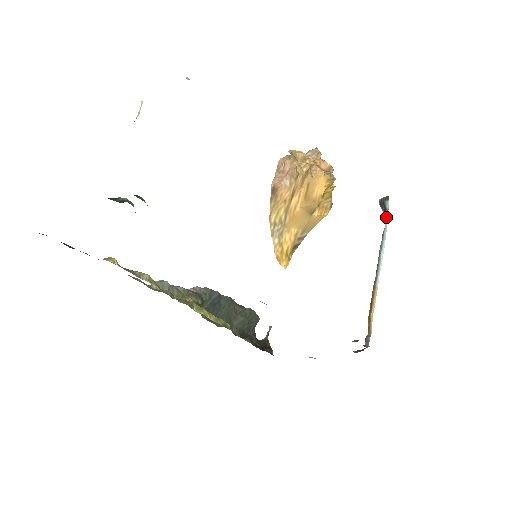
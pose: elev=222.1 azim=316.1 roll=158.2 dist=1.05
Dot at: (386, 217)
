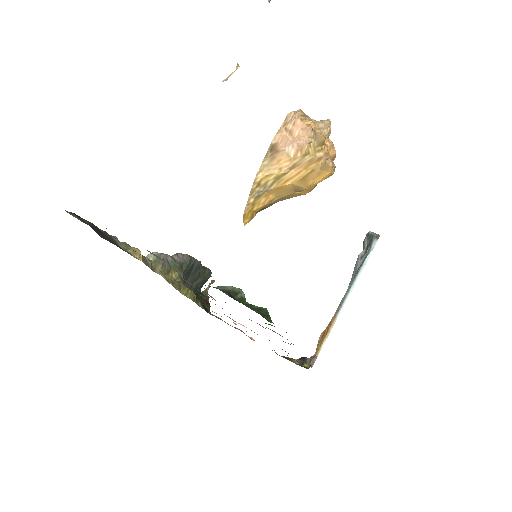
Dot at: (369, 255)
